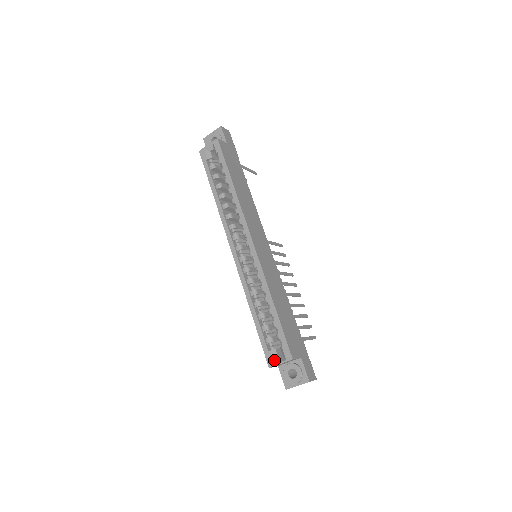
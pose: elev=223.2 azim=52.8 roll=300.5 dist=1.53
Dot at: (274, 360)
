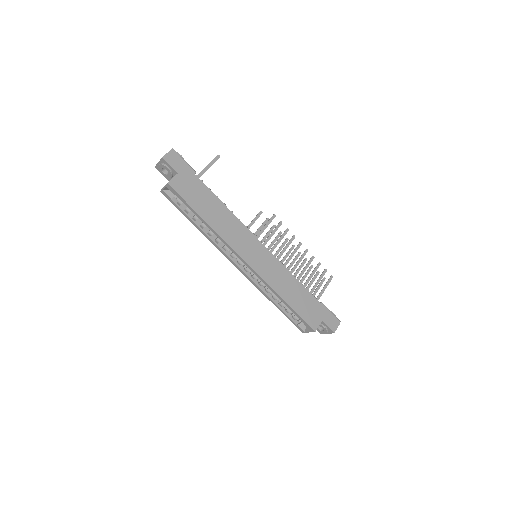
Dot at: (303, 330)
